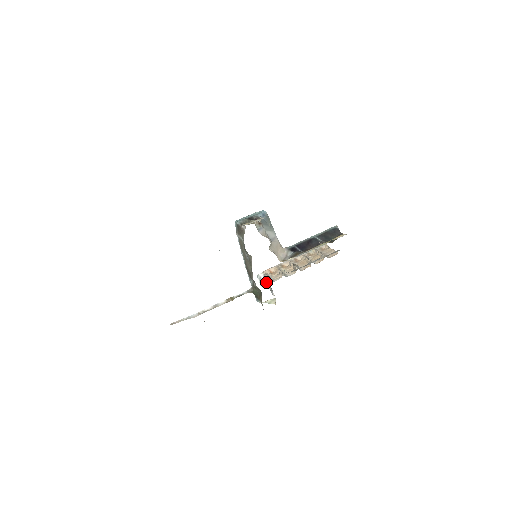
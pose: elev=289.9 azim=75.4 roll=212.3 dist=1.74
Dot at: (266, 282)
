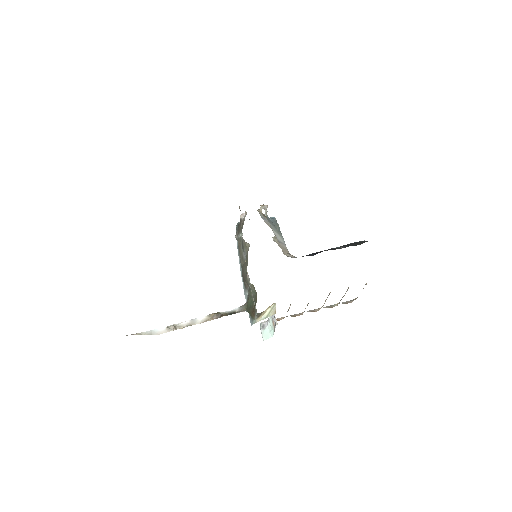
Dot at: (270, 326)
